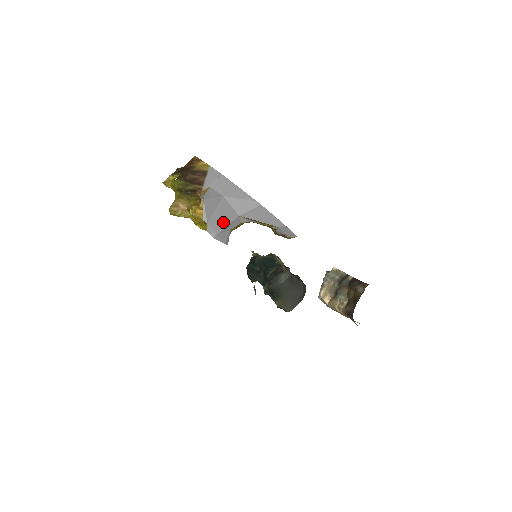
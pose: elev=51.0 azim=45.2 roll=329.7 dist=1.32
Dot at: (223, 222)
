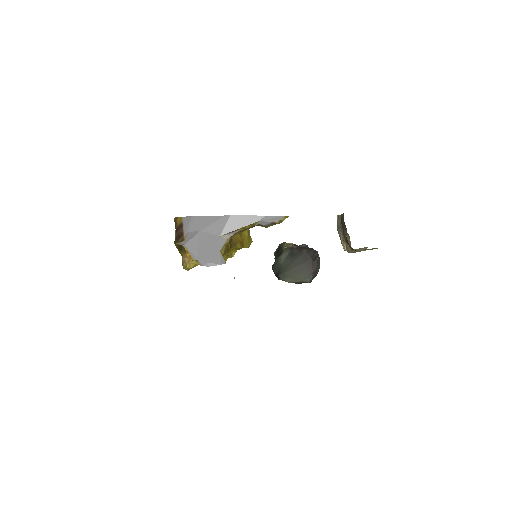
Dot at: (209, 250)
